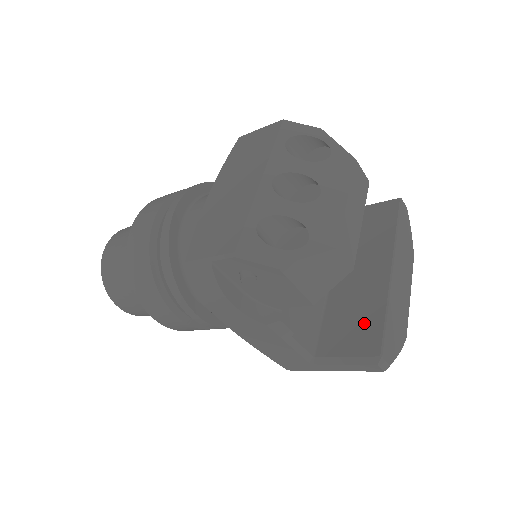
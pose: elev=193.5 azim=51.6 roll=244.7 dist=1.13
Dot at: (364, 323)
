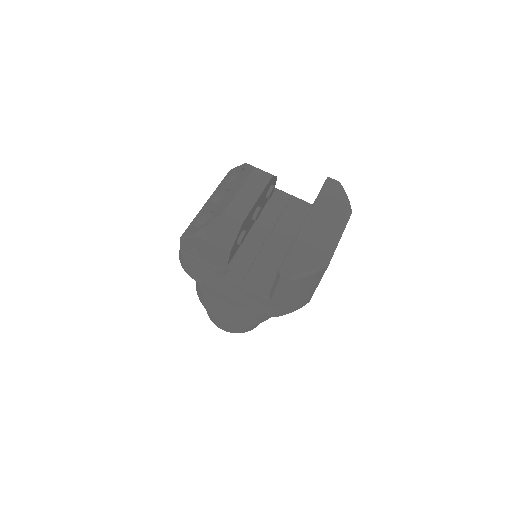
Dot at: occluded
